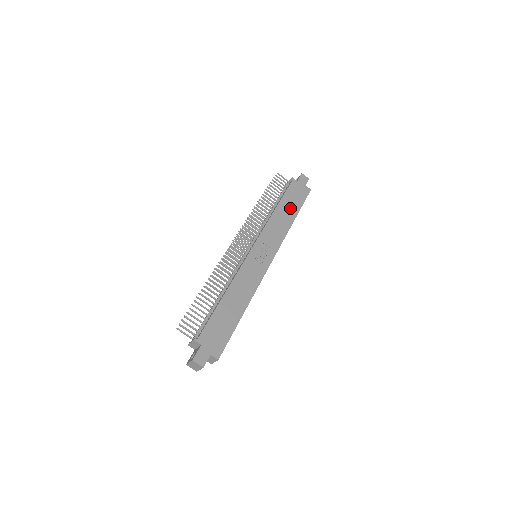
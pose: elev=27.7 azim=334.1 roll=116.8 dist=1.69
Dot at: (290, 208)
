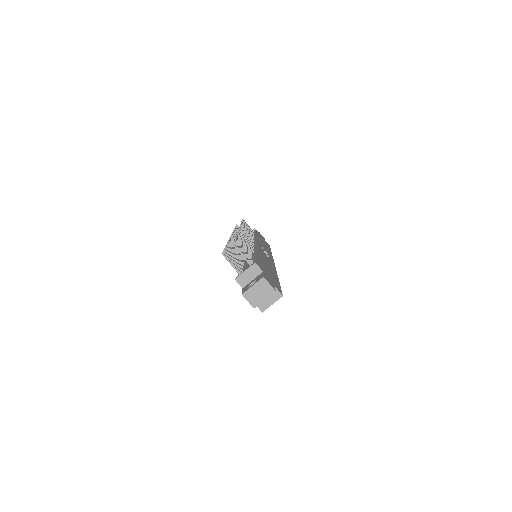
Dot at: occluded
